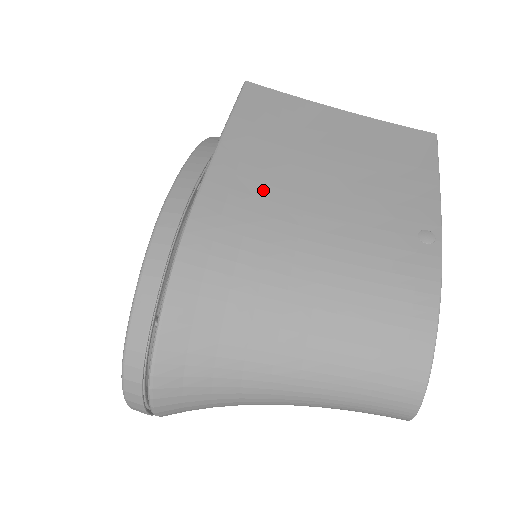
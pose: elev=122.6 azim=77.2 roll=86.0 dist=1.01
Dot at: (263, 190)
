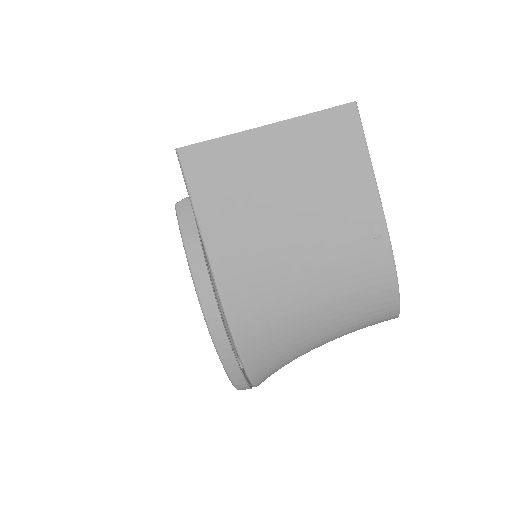
Dot at: (256, 262)
